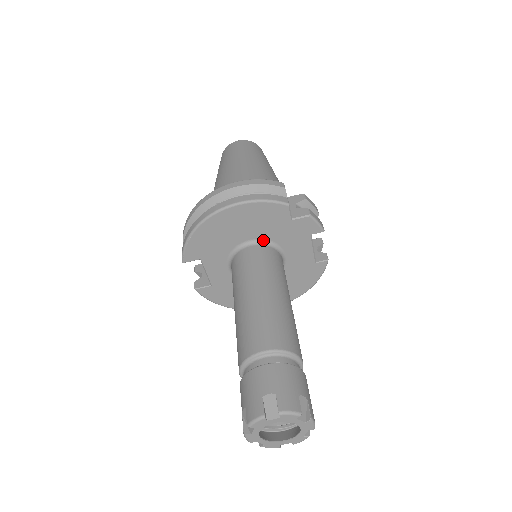
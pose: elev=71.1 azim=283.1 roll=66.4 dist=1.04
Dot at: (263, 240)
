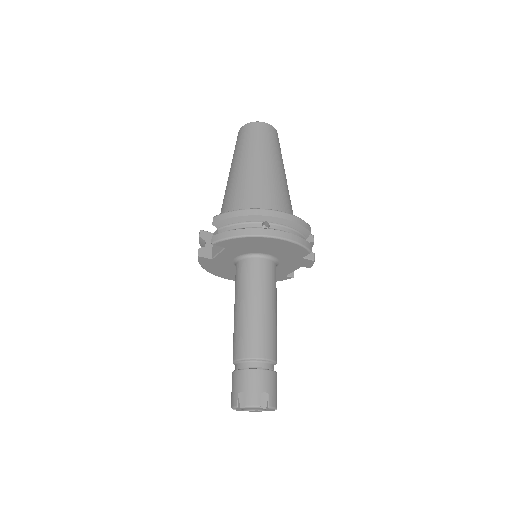
Dot at: (275, 257)
